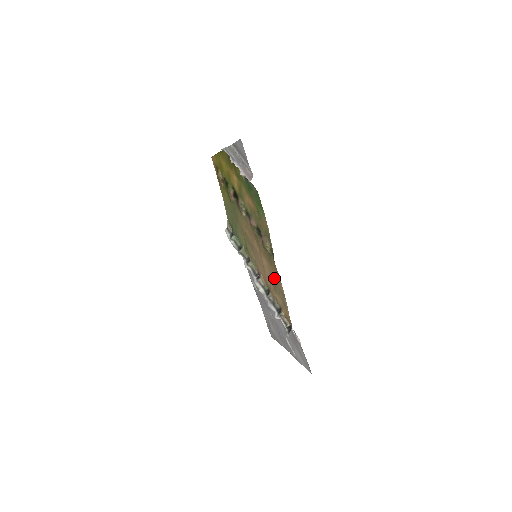
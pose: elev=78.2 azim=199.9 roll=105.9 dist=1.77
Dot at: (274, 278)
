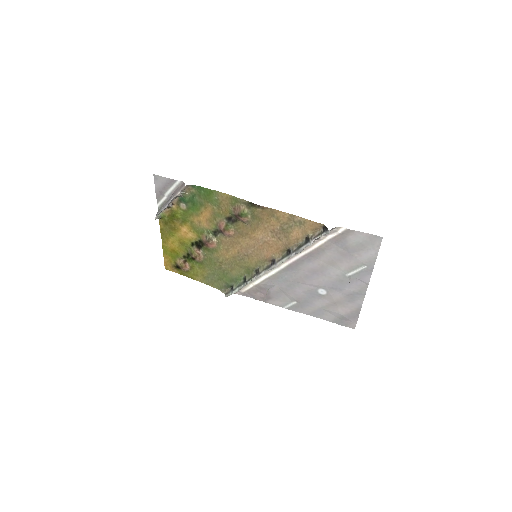
Dot at: (275, 226)
